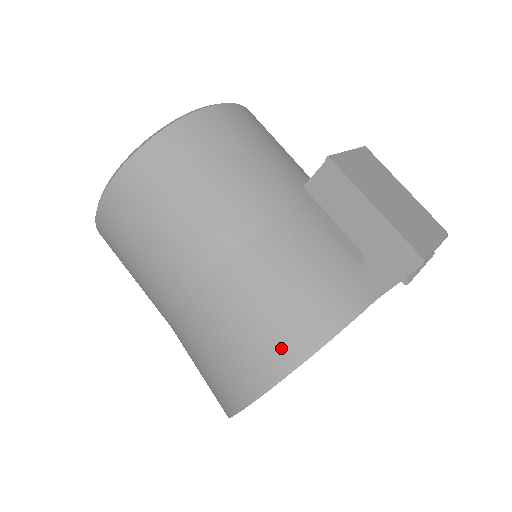
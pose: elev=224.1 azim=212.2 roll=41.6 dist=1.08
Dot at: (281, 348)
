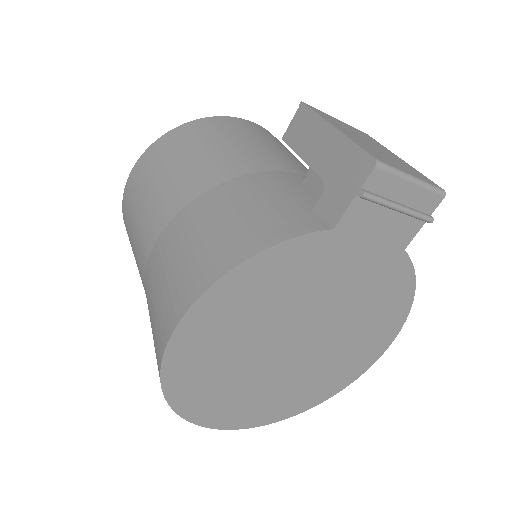
Dot at: (212, 262)
